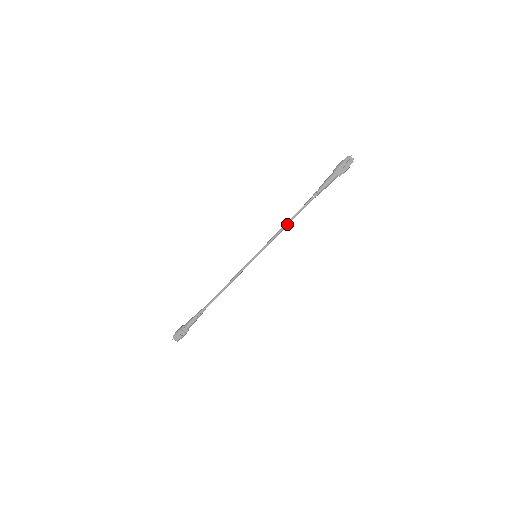
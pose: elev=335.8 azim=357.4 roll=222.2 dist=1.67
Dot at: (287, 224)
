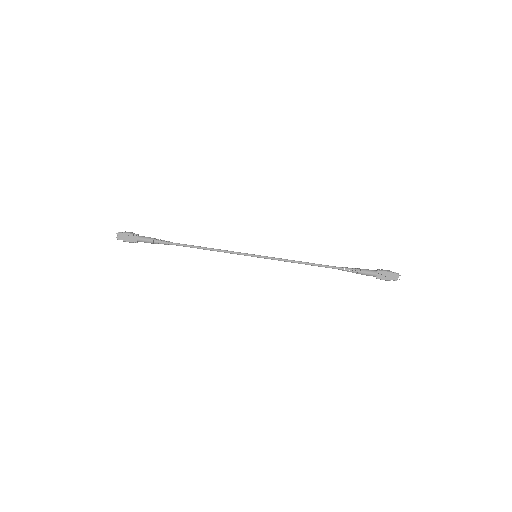
Dot at: (305, 263)
